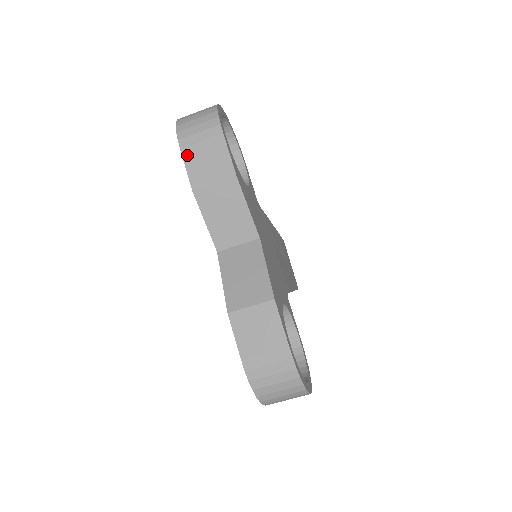
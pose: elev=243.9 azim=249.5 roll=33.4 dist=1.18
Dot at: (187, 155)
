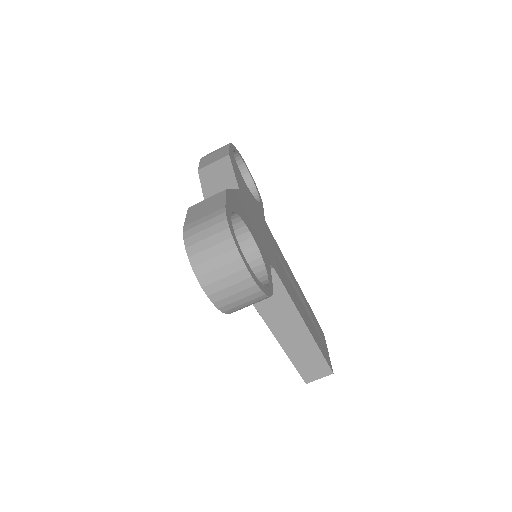
Dot at: (203, 160)
